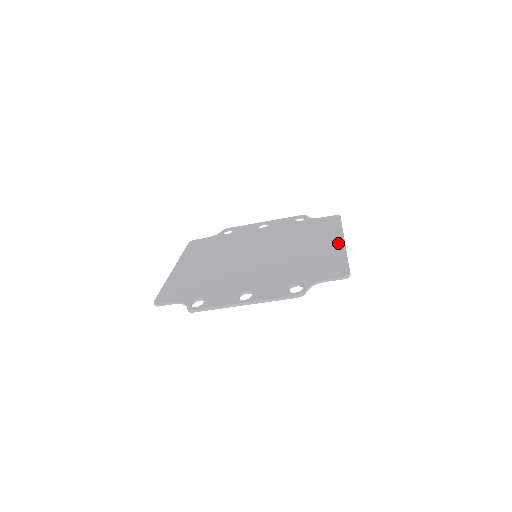
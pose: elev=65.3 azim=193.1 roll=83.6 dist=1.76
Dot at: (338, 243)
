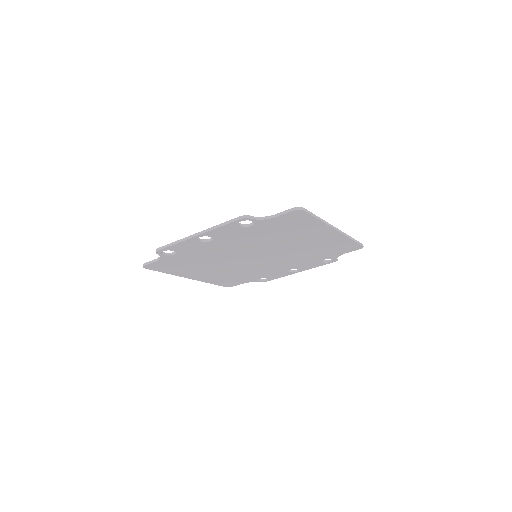
Dot at: occluded
